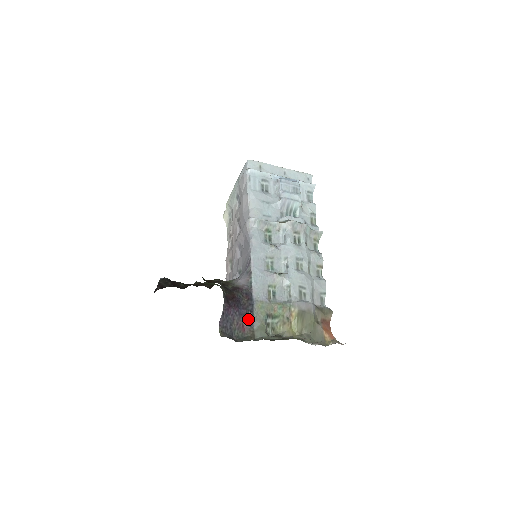
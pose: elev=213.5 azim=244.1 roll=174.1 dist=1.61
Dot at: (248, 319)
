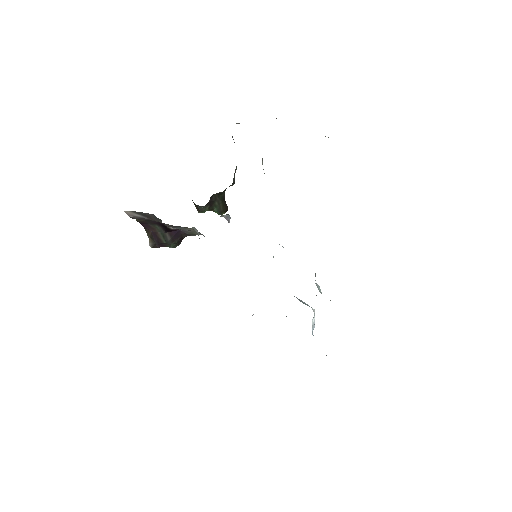
Dot at: occluded
